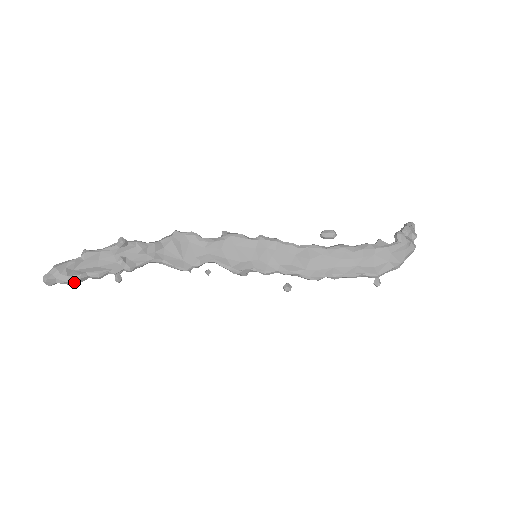
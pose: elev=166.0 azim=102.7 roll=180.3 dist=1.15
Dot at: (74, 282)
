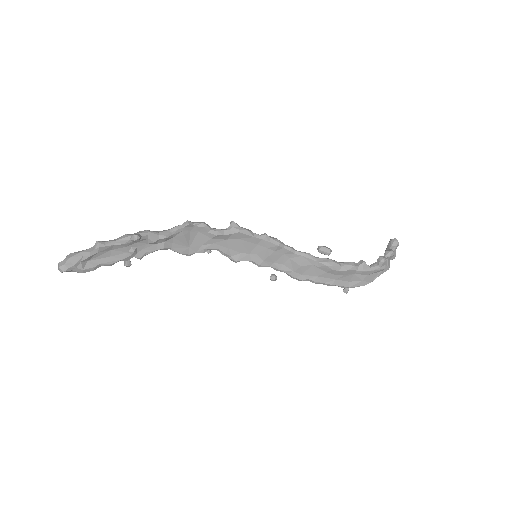
Dot at: (88, 271)
